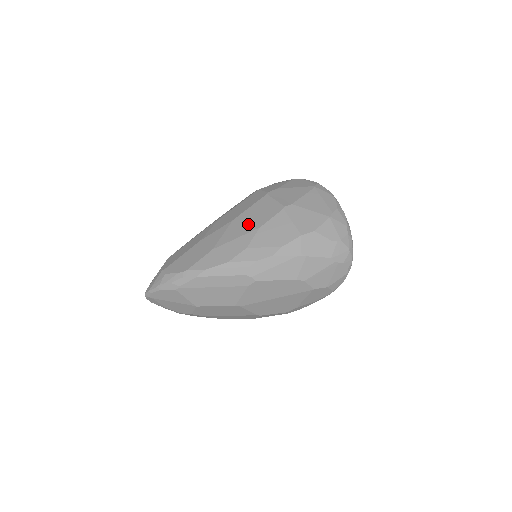
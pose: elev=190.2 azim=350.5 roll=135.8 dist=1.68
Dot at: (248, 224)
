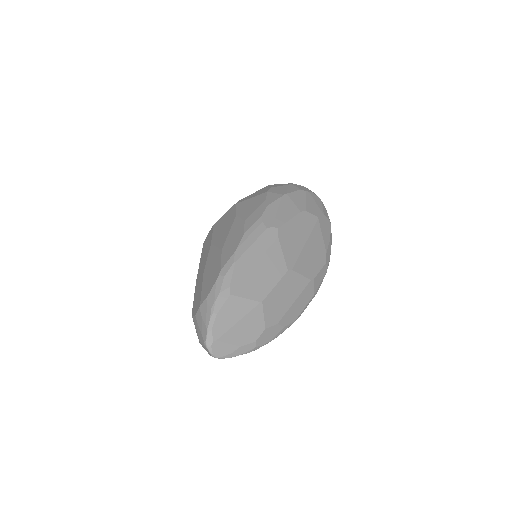
Dot at: (225, 227)
